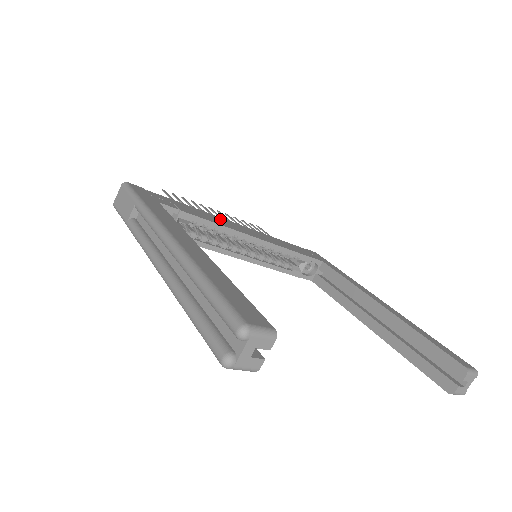
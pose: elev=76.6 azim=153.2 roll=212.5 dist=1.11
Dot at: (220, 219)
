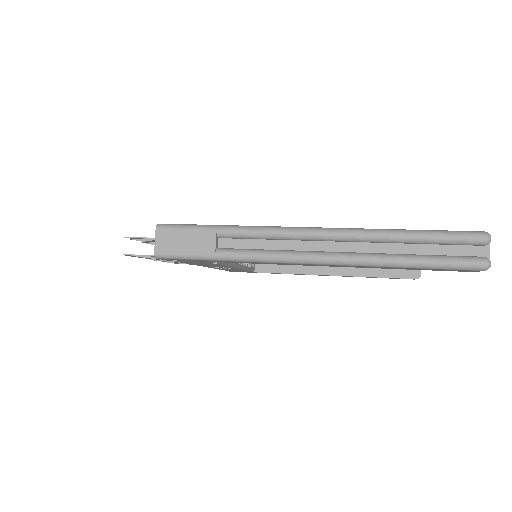
Dot at: occluded
